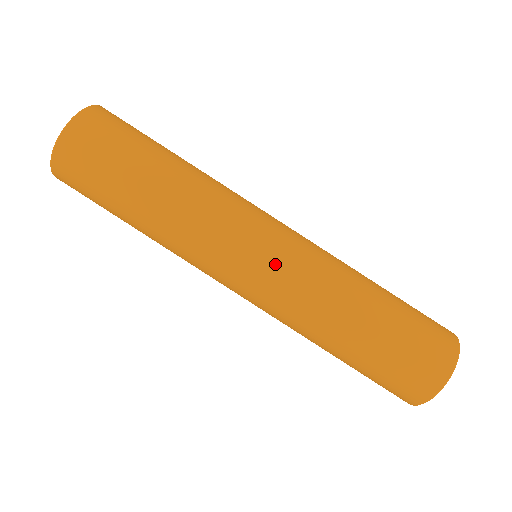
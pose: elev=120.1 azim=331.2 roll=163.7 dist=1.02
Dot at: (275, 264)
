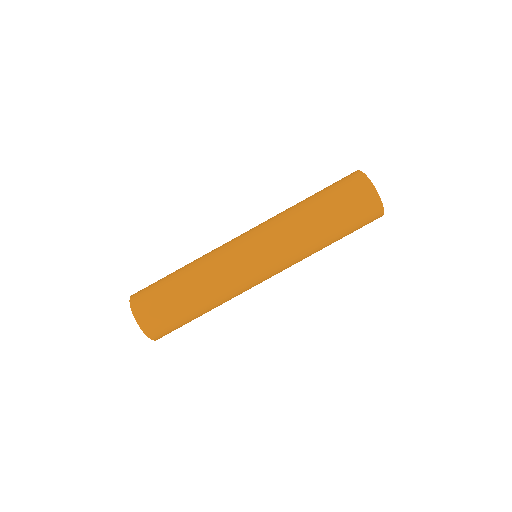
Dot at: (256, 233)
